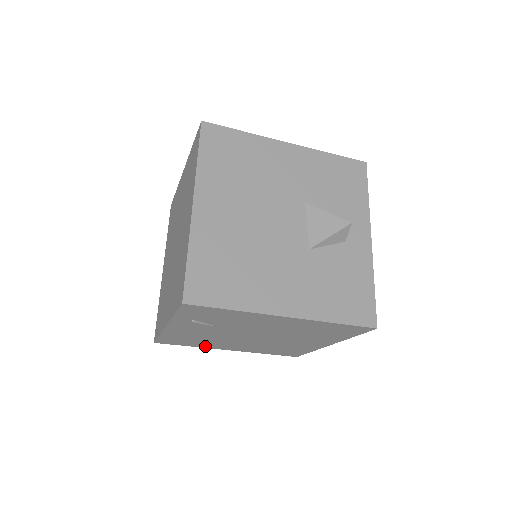
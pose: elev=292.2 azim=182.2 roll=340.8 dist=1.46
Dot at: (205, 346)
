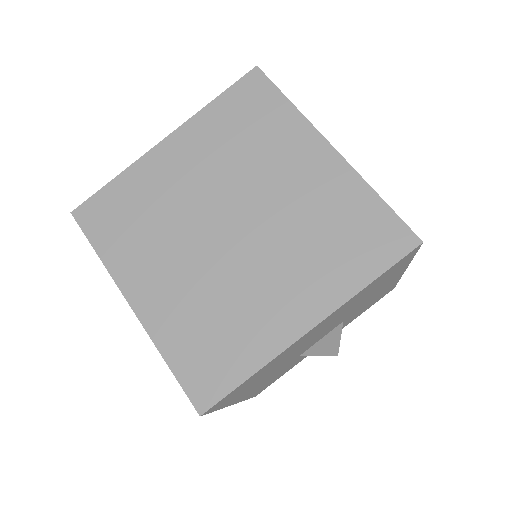
Dot at: occluded
